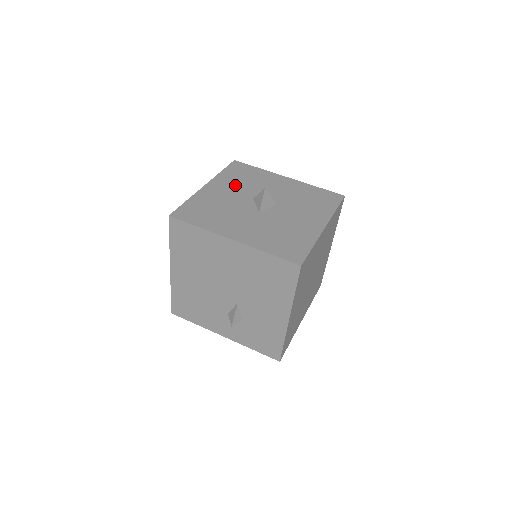
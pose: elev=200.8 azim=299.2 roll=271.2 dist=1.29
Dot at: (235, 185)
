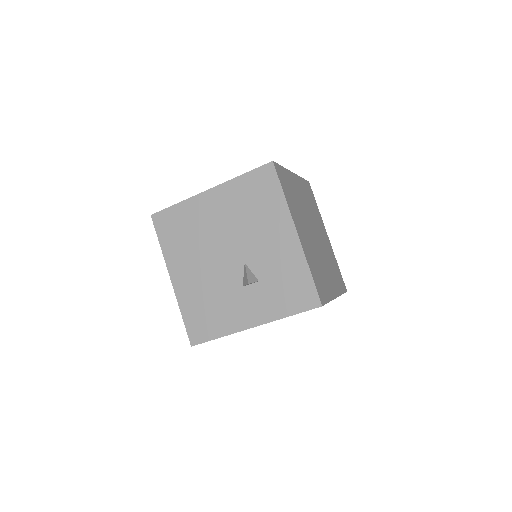
Dot at: occluded
